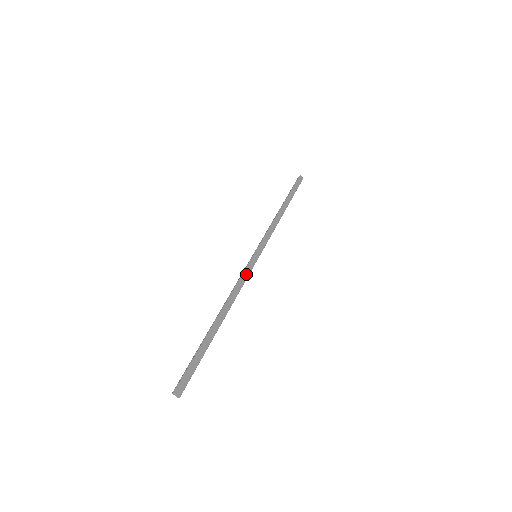
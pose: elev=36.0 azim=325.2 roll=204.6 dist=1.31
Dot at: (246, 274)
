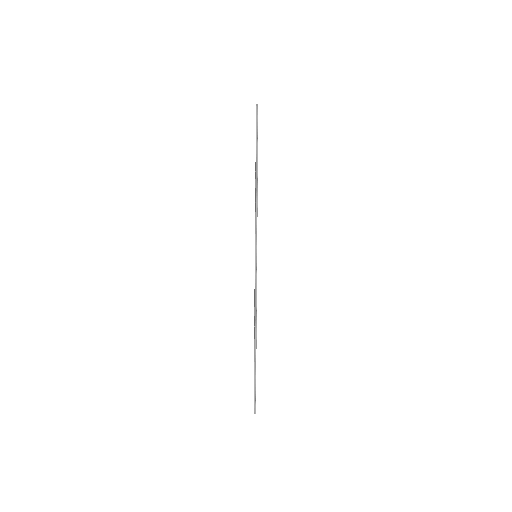
Dot at: occluded
